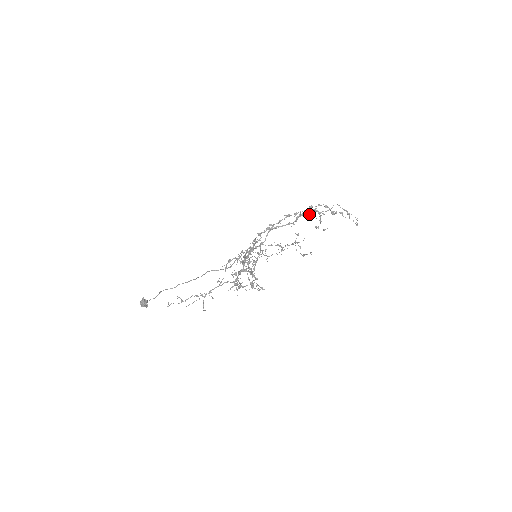
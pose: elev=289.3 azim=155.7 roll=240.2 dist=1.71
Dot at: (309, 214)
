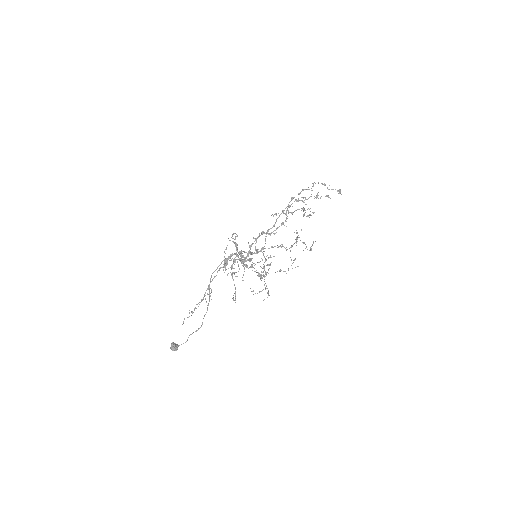
Dot at: (303, 214)
